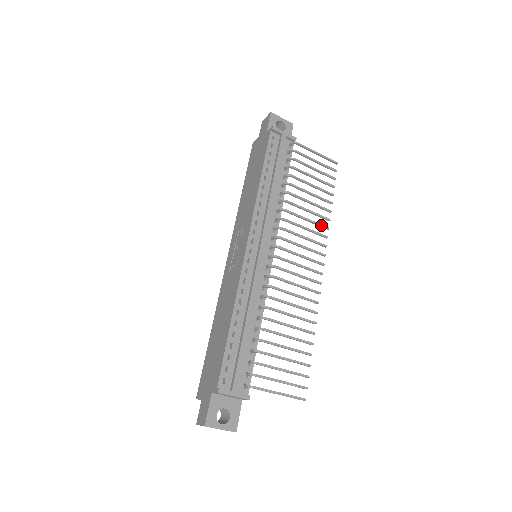
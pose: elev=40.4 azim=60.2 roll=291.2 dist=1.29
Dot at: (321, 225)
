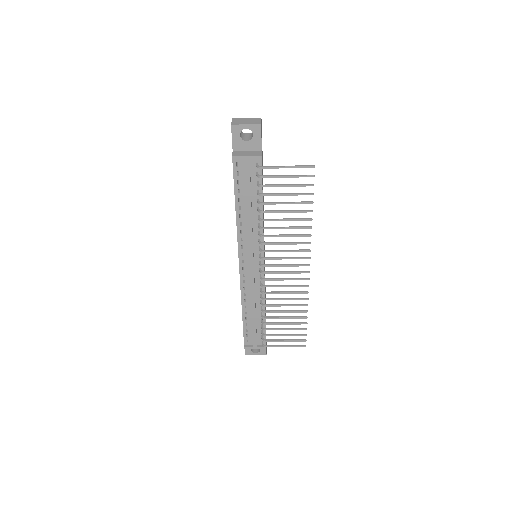
Dot at: (302, 236)
